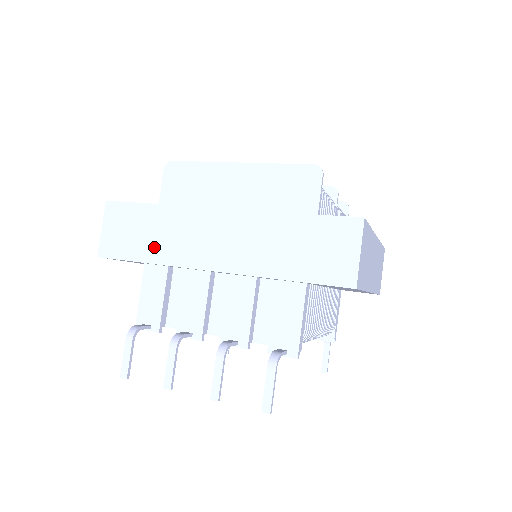
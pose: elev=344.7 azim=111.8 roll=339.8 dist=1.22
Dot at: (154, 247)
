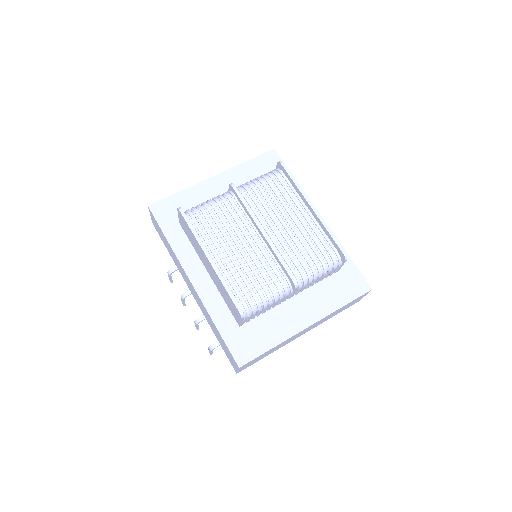
Dot at: (171, 254)
